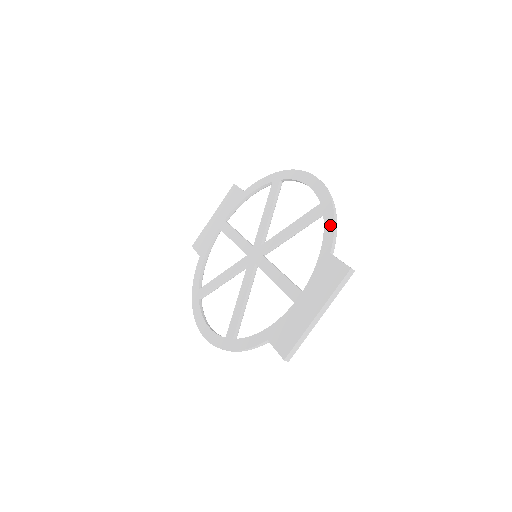
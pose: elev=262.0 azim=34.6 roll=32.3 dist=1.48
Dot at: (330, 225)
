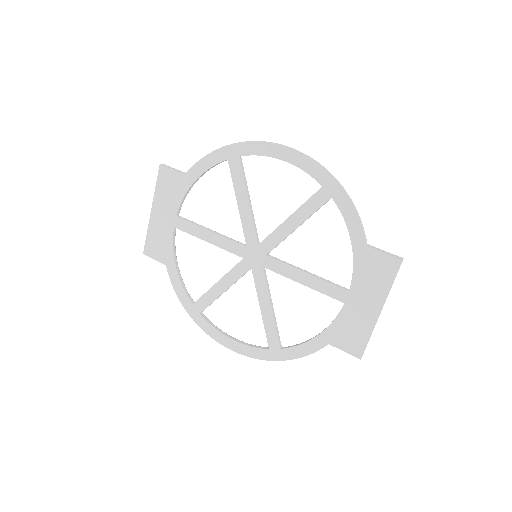
Dot at: (351, 213)
